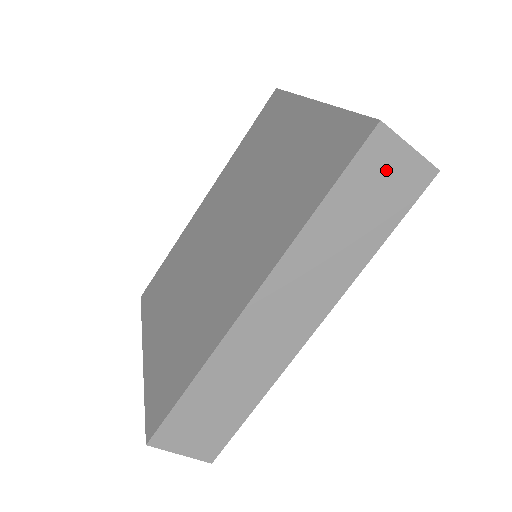
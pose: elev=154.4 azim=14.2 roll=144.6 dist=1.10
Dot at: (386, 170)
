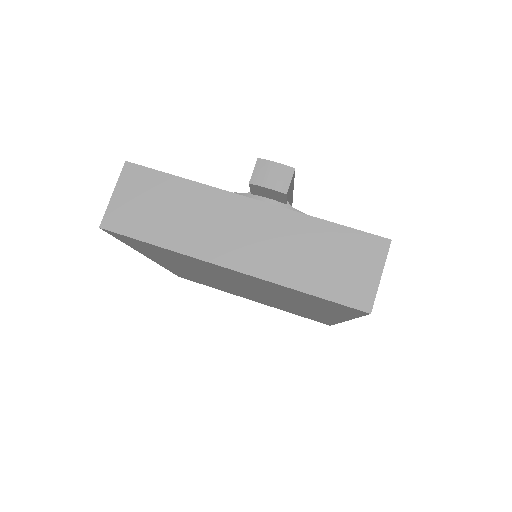
Dot at: occluded
